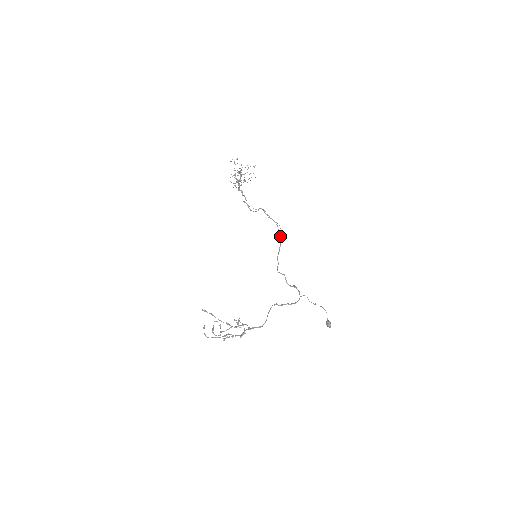
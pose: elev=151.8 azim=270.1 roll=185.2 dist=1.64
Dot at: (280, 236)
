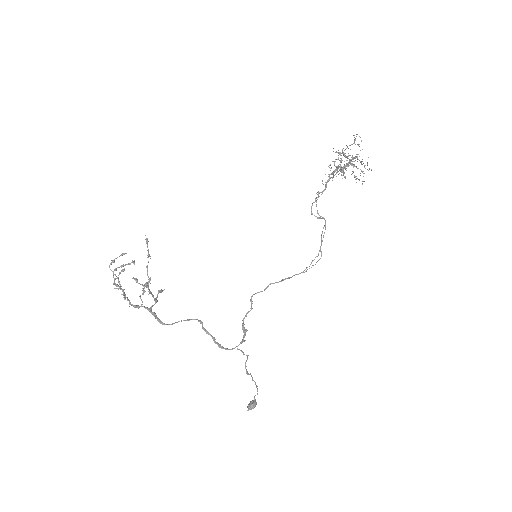
Dot at: (305, 269)
